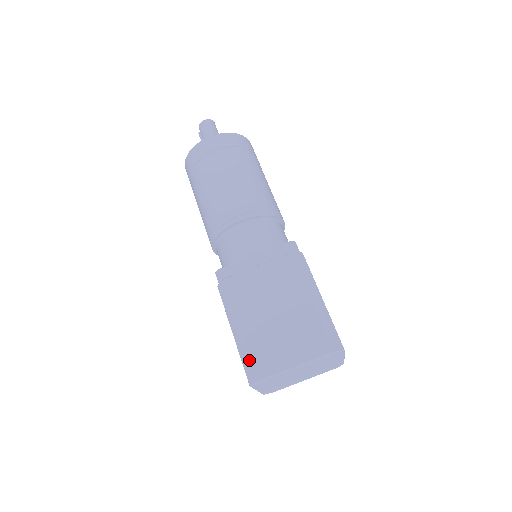
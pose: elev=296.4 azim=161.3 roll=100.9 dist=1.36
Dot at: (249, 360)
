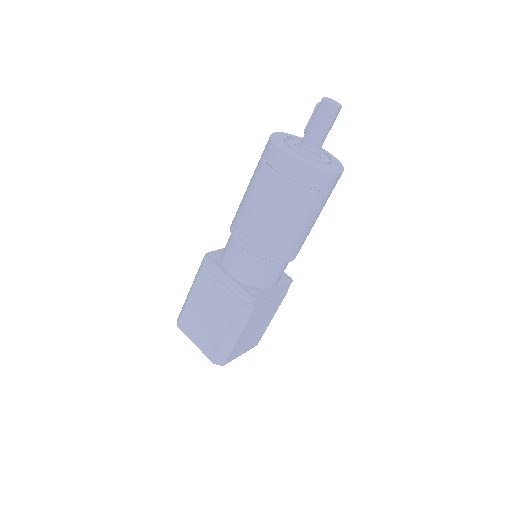
Dot at: (181, 314)
